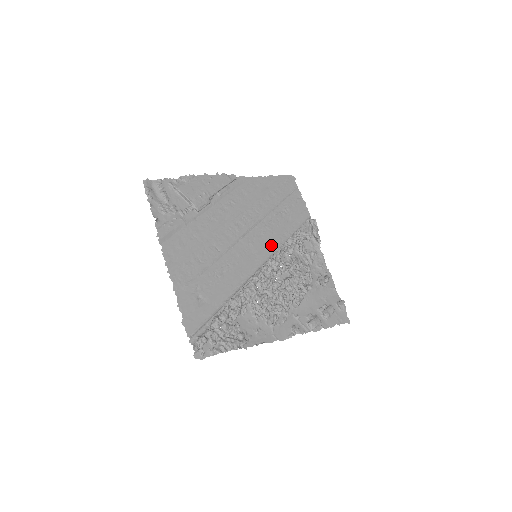
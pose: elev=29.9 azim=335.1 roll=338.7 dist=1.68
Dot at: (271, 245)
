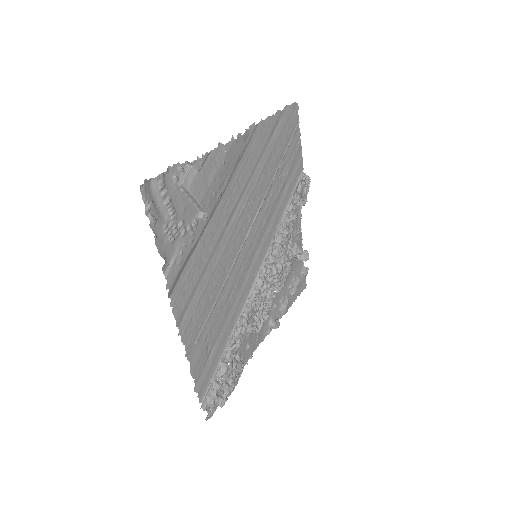
Dot at: (270, 233)
